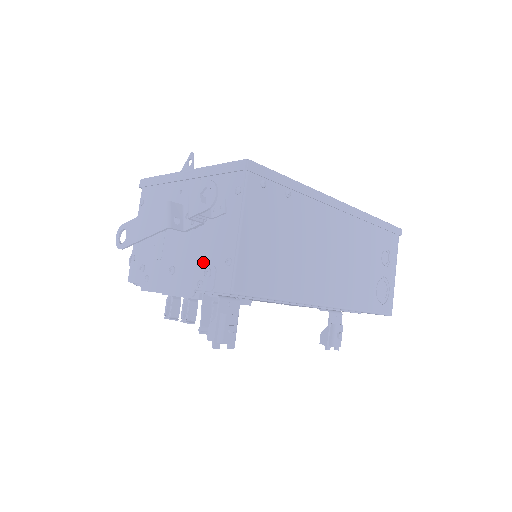
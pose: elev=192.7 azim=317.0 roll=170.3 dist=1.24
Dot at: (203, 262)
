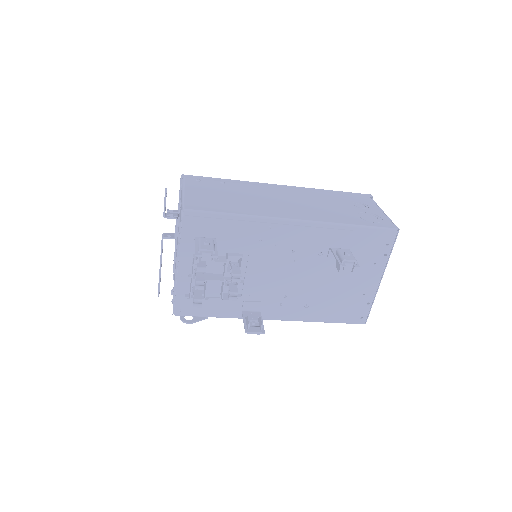
Dot at: occluded
